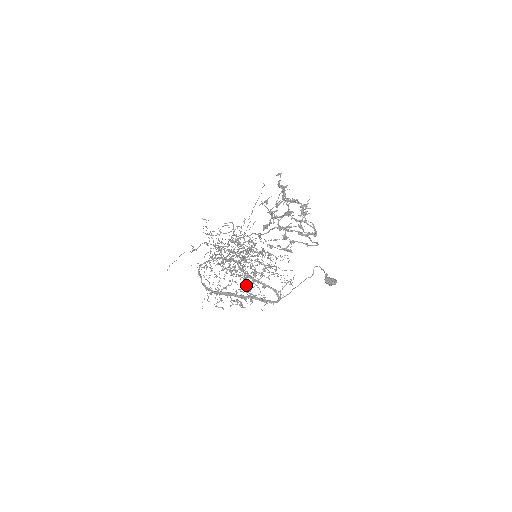
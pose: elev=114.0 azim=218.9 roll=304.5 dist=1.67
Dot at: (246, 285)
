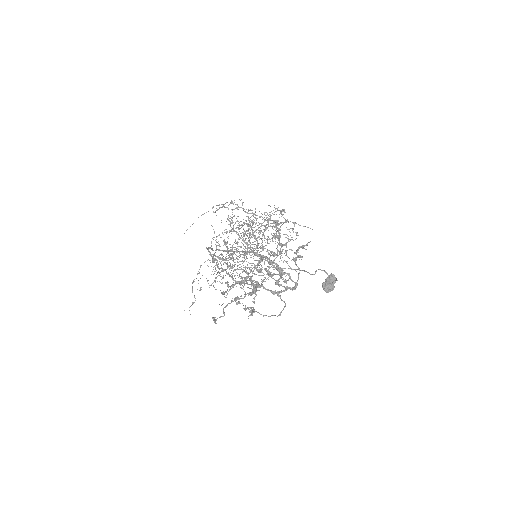
Dot at: occluded
